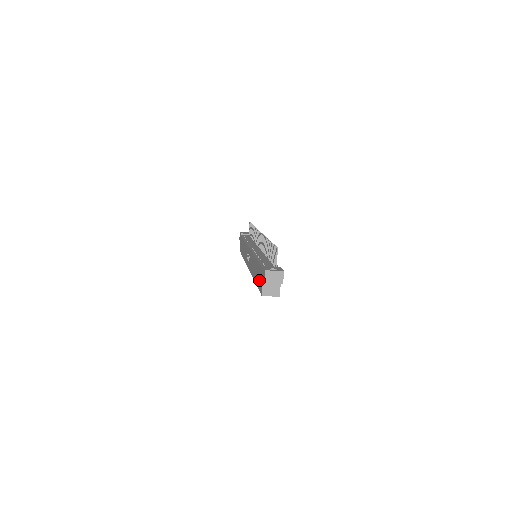
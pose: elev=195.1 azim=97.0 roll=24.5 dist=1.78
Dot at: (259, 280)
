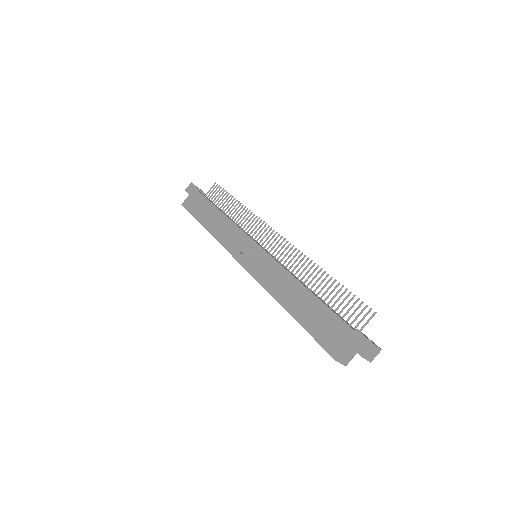
Dot at: (325, 330)
